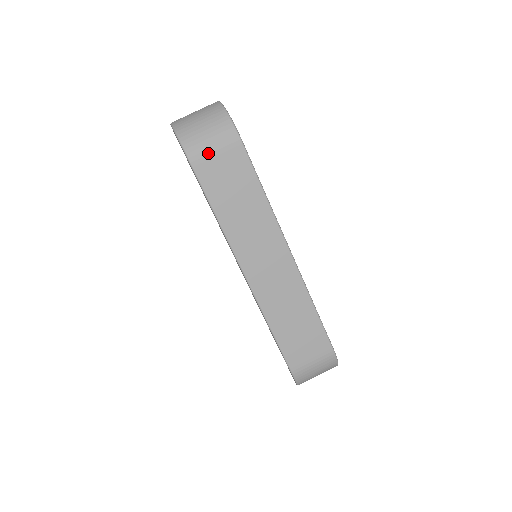
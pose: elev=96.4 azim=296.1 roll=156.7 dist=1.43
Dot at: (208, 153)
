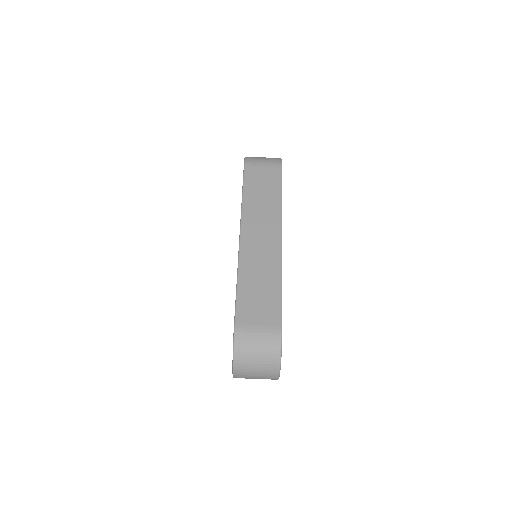
Dot at: (258, 164)
